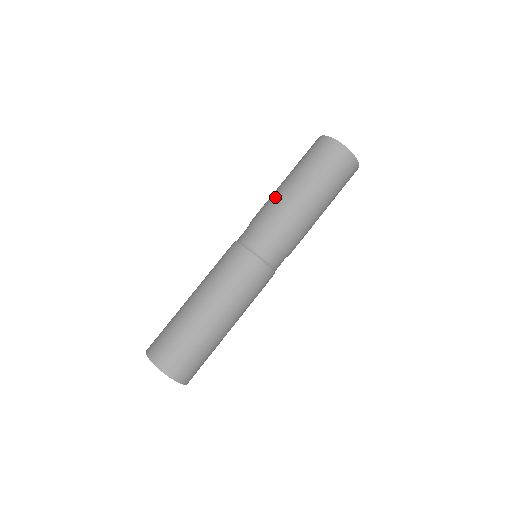
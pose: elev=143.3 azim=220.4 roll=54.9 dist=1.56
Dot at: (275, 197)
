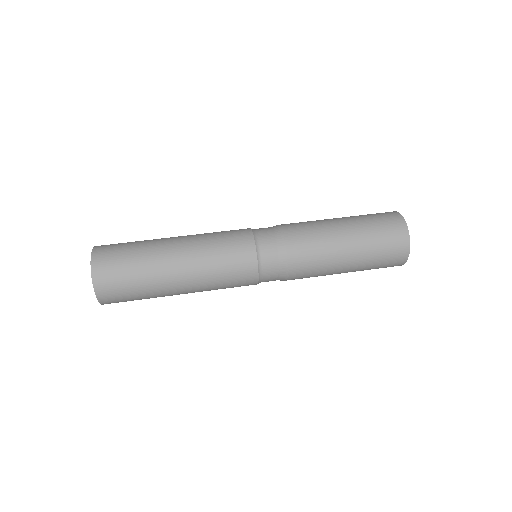
Dot at: (319, 231)
